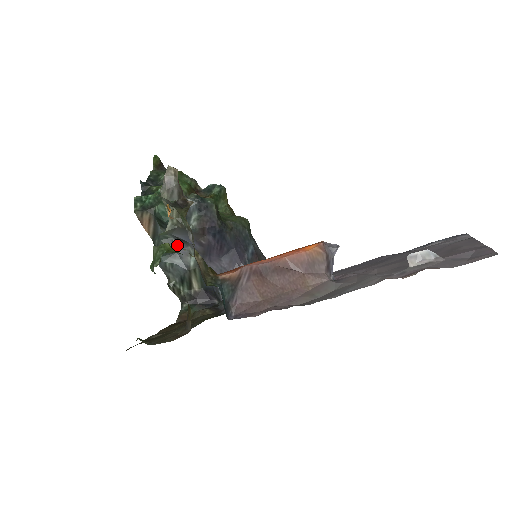
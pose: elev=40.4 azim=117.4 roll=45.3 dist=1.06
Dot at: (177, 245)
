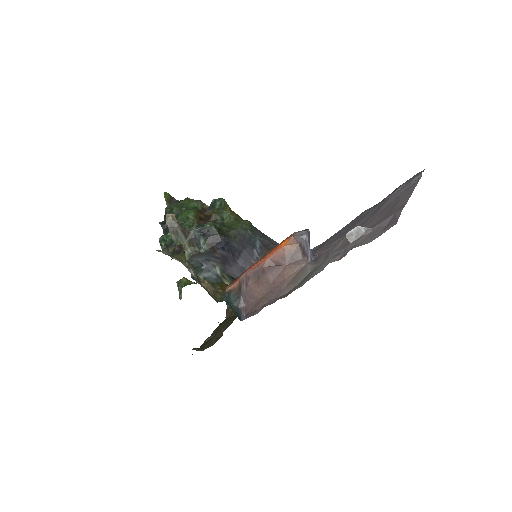
Dot at: (202, 263)
